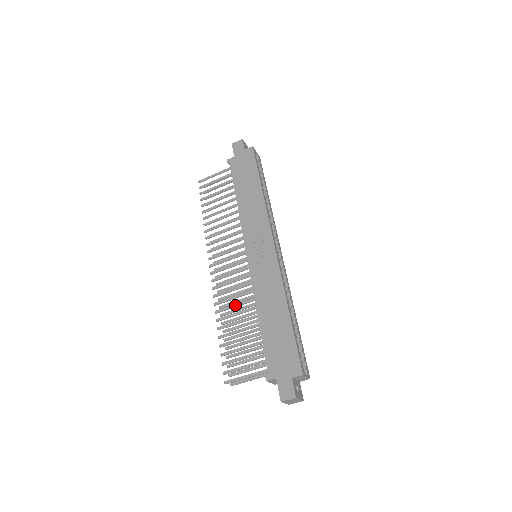
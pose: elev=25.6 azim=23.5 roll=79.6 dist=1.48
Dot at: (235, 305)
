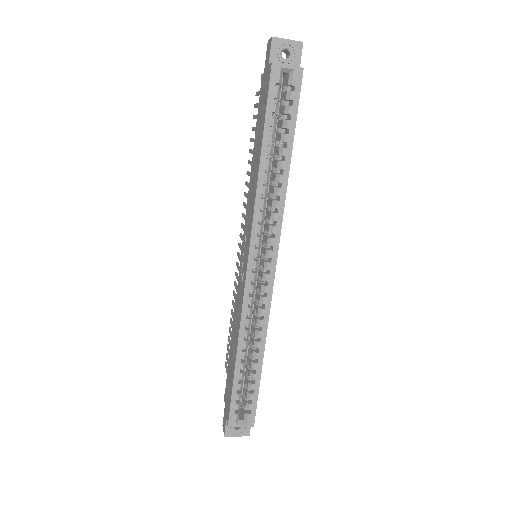
Dot at: occluded
